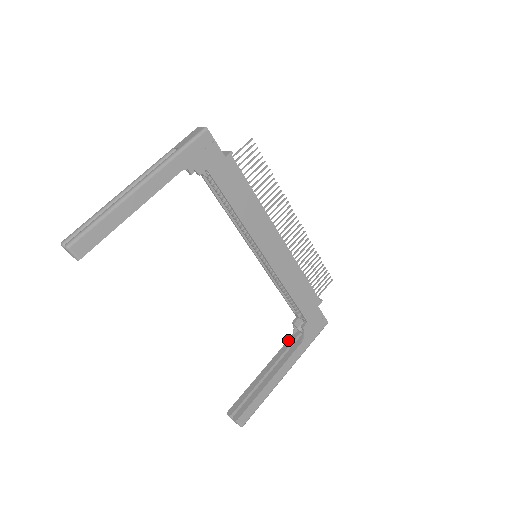
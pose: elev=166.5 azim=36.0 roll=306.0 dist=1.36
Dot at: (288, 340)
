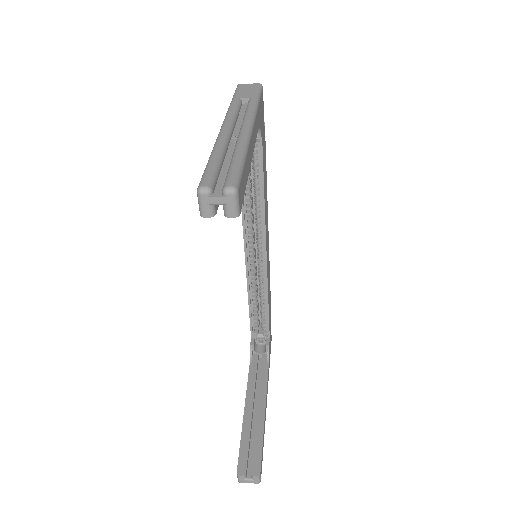
Dot at: (250, 366)
